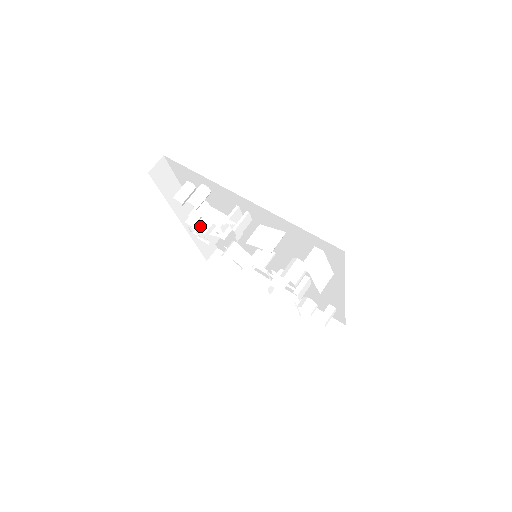
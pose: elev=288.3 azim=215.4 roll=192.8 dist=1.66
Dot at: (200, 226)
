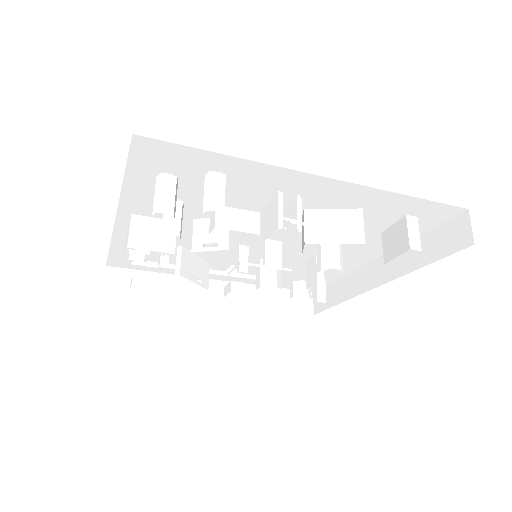
Dot at: (159, 244)
